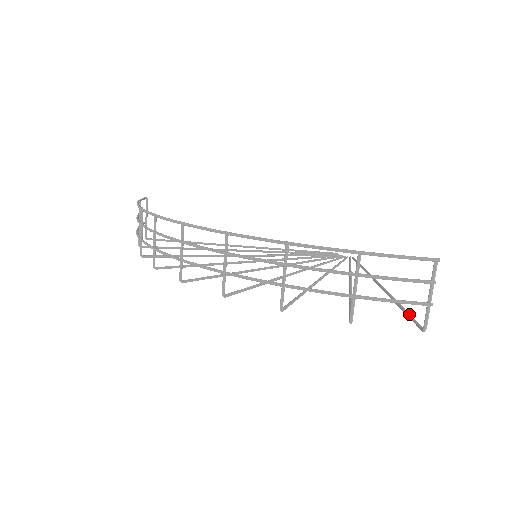
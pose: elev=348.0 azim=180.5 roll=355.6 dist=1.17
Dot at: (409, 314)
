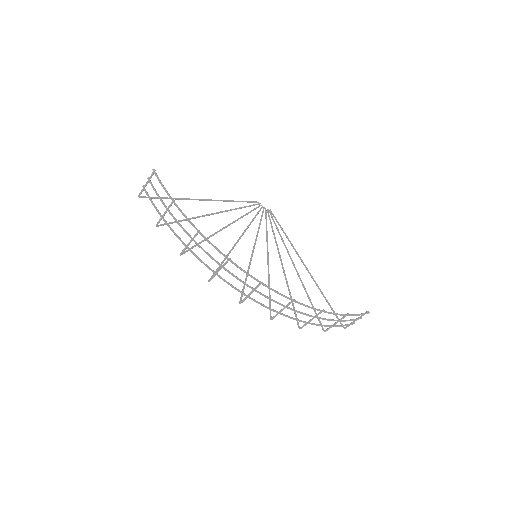
Dot at: (334, 311)
